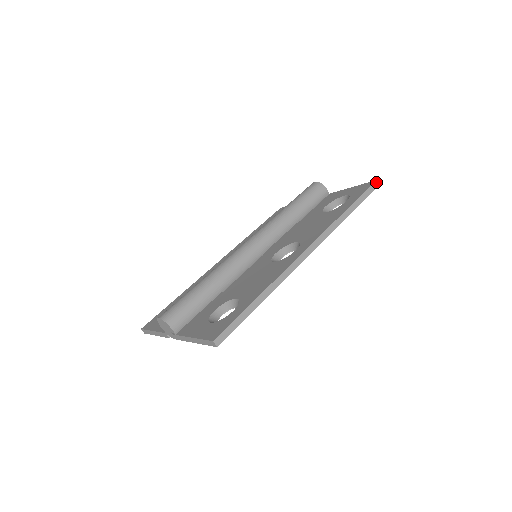
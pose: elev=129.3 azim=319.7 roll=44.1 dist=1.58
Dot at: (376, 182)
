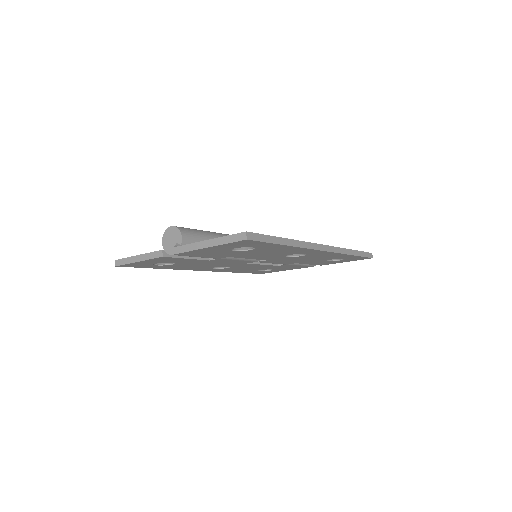
Dot at: (371, 254)
